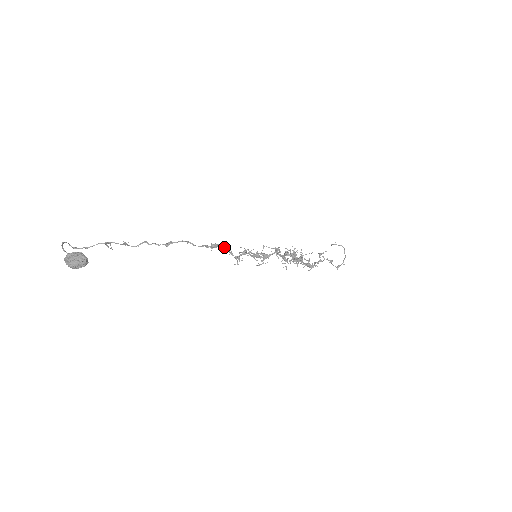
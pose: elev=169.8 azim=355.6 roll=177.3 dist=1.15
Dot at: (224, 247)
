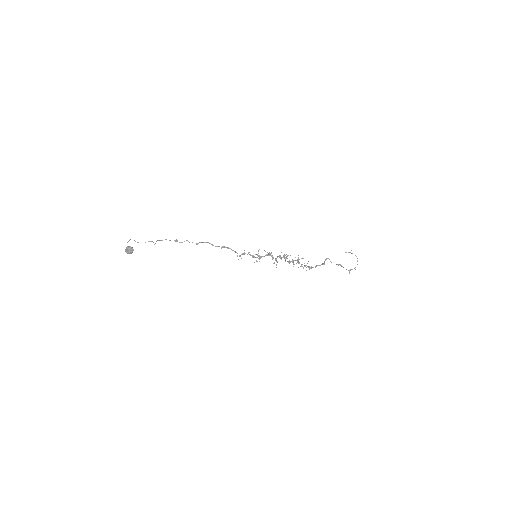
Dot at: (230, 248)
